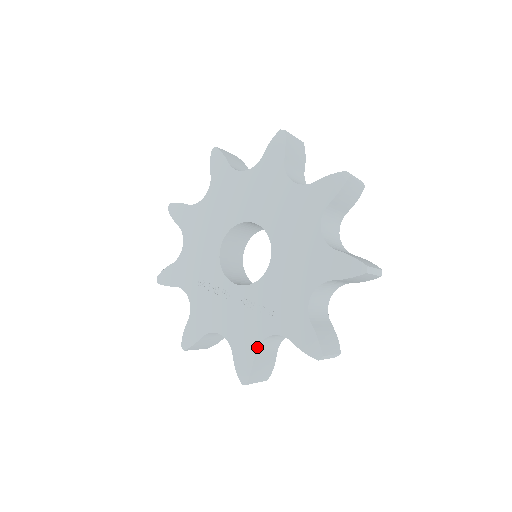
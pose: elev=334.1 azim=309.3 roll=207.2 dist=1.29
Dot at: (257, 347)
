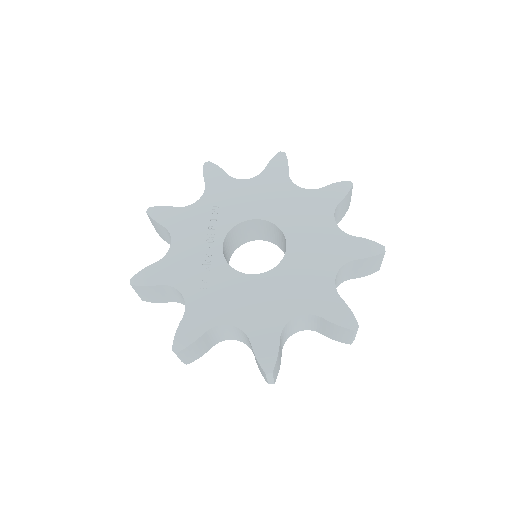
Dot at: (169, 285)
